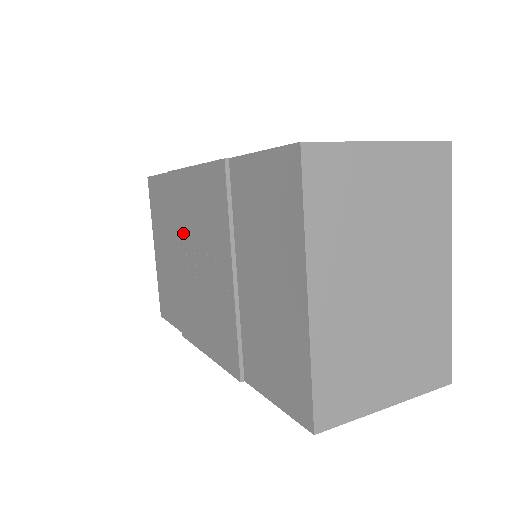
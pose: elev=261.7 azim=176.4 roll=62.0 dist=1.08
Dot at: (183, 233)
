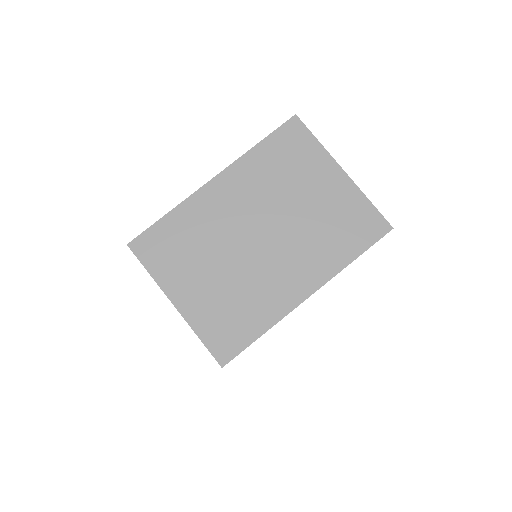
Dot at: occluded
